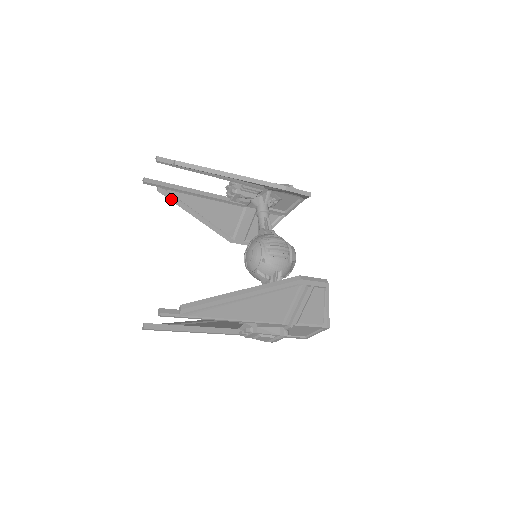
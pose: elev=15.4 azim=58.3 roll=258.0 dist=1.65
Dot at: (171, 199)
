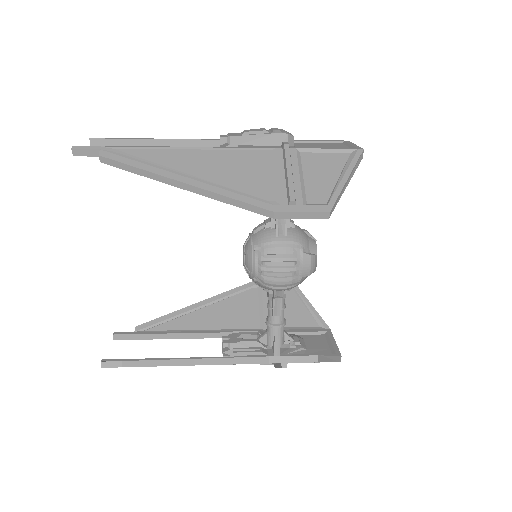
Dot at: occluded
